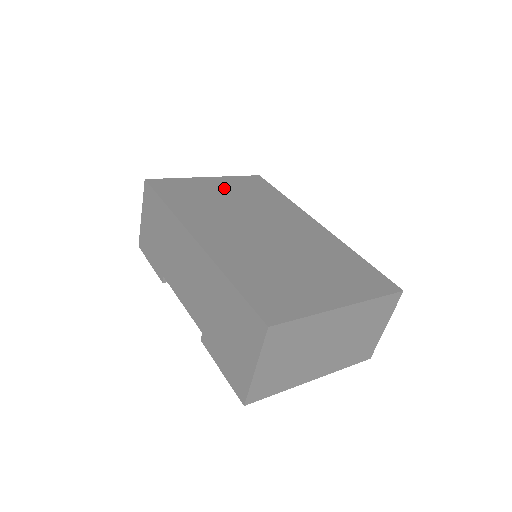
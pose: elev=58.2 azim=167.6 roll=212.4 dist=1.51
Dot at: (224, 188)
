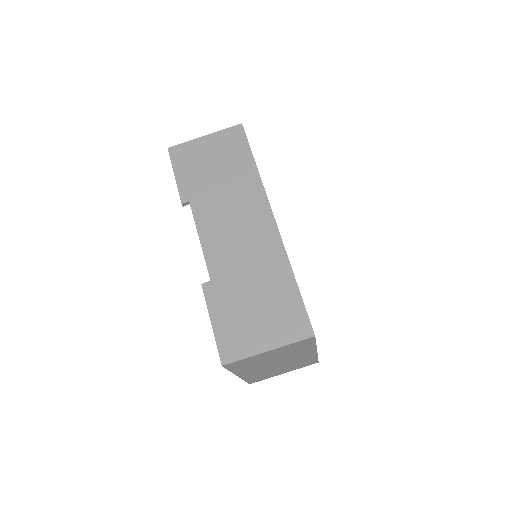
Dot at: occluded
